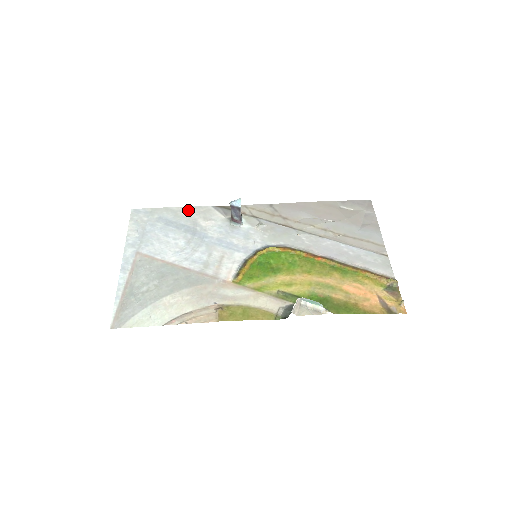
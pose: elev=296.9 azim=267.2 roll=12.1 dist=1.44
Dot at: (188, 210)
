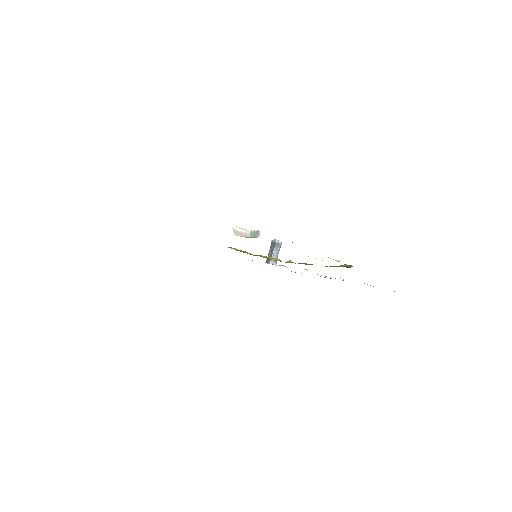
Dot at: occluded
